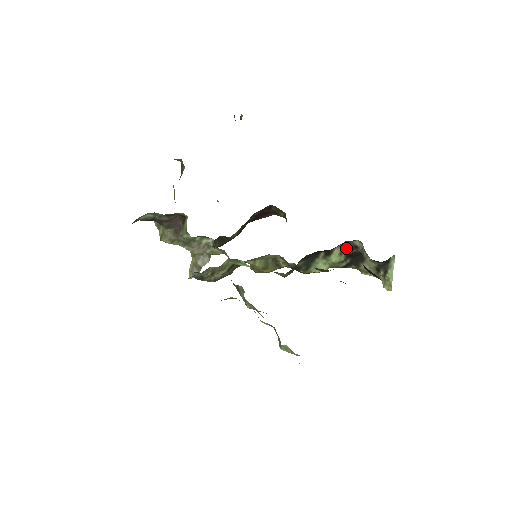
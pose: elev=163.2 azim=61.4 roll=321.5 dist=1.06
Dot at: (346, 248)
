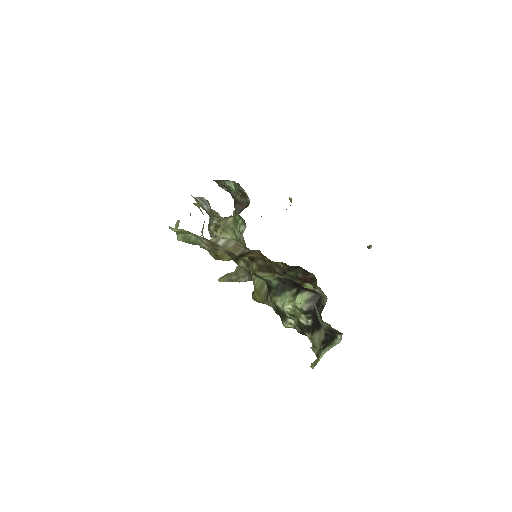
Dot at: (315, 301)
